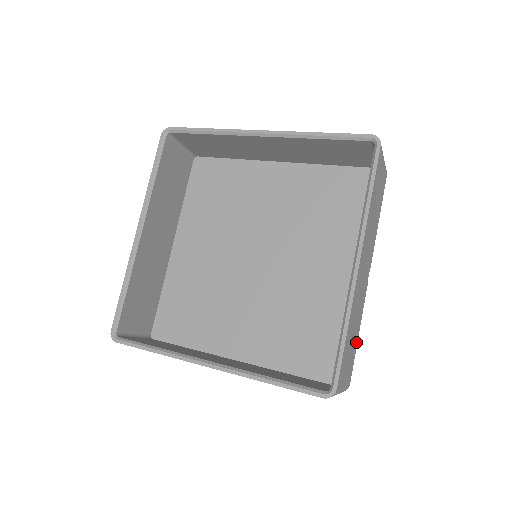
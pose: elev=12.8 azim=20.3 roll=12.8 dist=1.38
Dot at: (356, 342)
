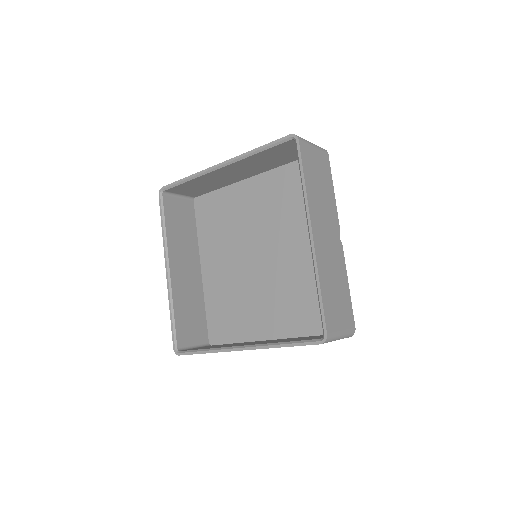
Dot at: (347, 294)
